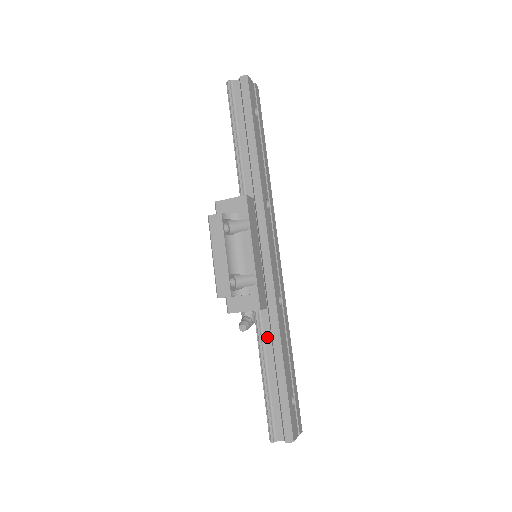
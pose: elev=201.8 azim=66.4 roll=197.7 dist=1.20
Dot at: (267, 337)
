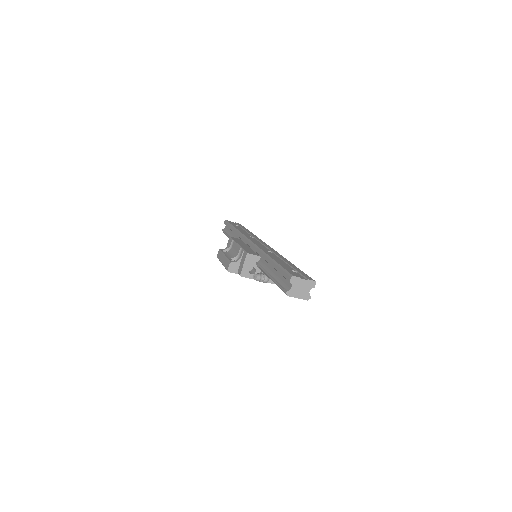
Dot at: (266, 265)
